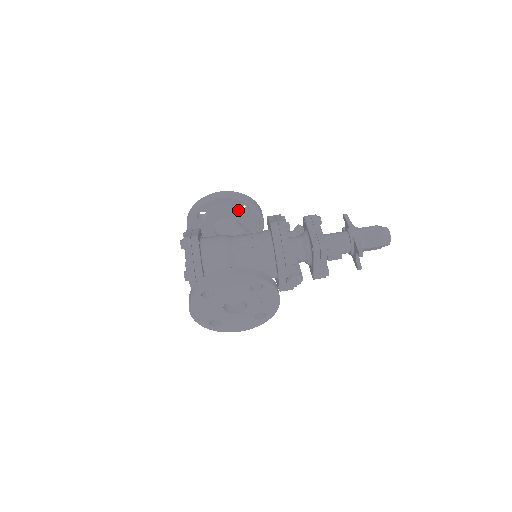
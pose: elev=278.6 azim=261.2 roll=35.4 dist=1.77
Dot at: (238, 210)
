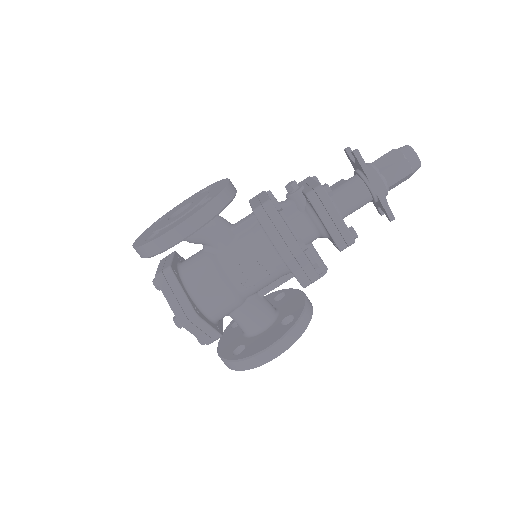
Dot at: occluded
